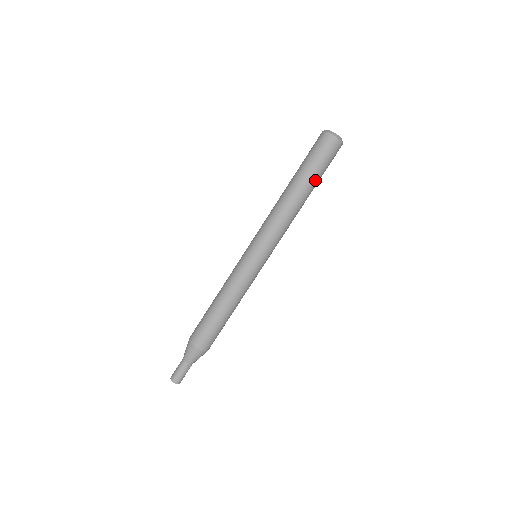
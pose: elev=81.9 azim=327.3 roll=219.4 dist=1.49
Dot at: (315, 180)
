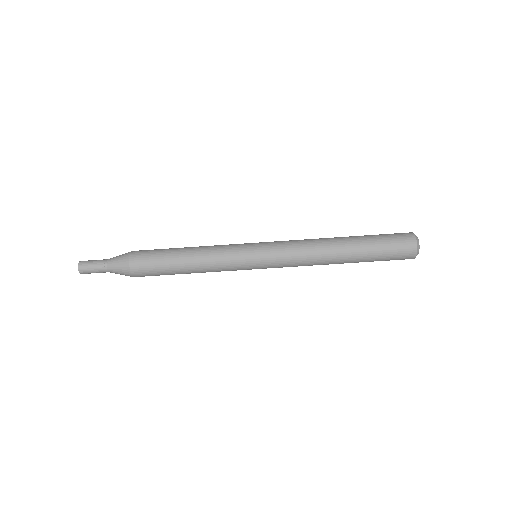
Dot at: (365, 249)
